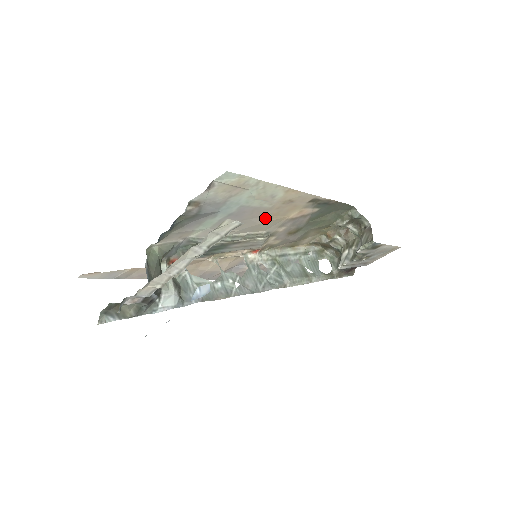
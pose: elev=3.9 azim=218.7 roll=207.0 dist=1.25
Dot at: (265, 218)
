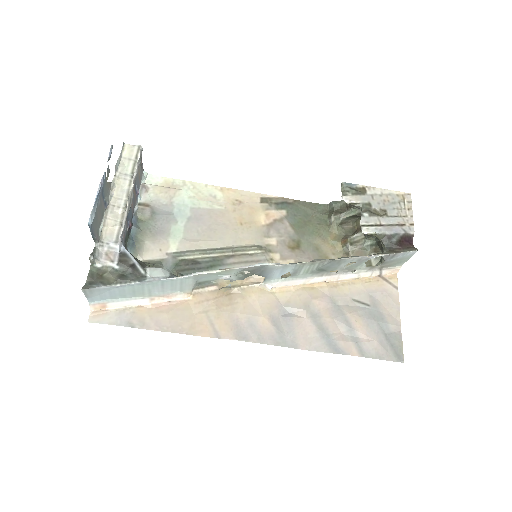
Dot at: (234, 224)
